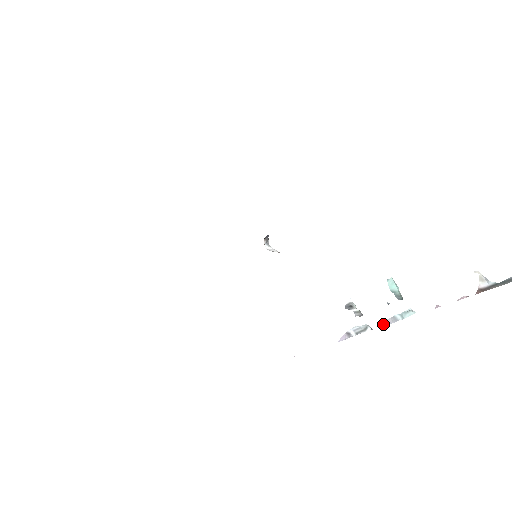
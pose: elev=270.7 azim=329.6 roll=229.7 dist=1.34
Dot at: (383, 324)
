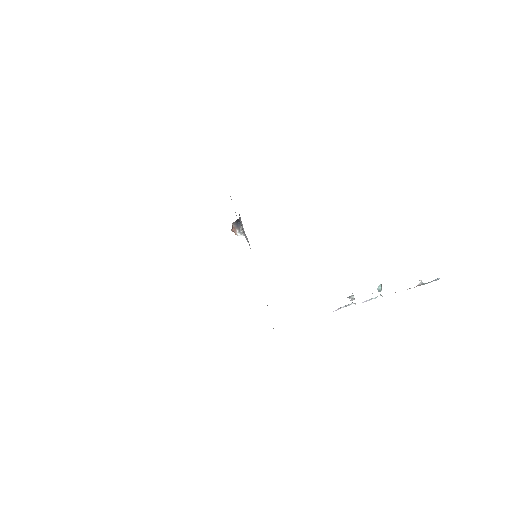
Dot at: occluded
